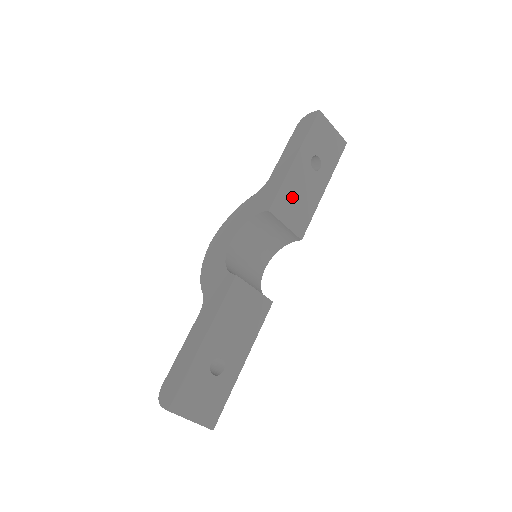
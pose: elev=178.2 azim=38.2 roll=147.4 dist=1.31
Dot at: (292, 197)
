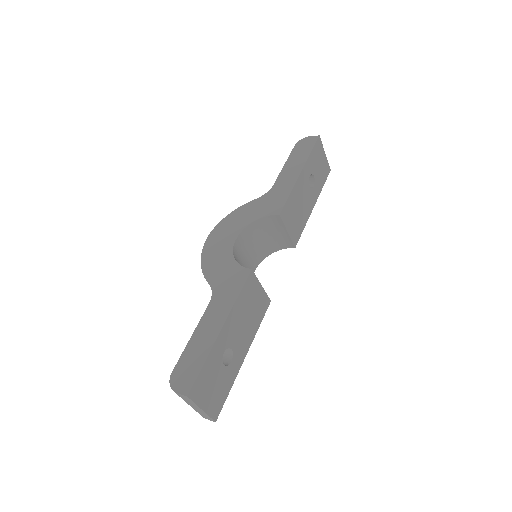
Dot at: (294, 207)
